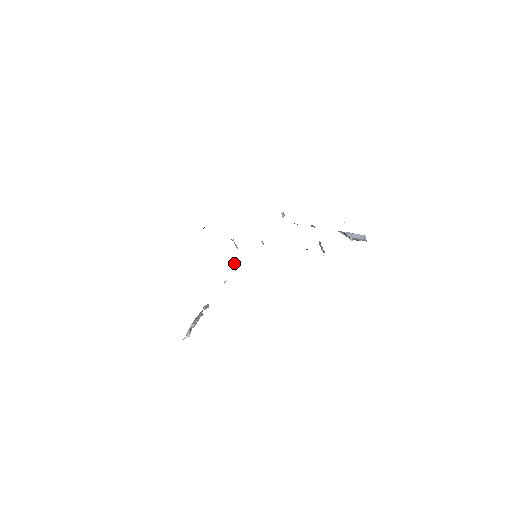
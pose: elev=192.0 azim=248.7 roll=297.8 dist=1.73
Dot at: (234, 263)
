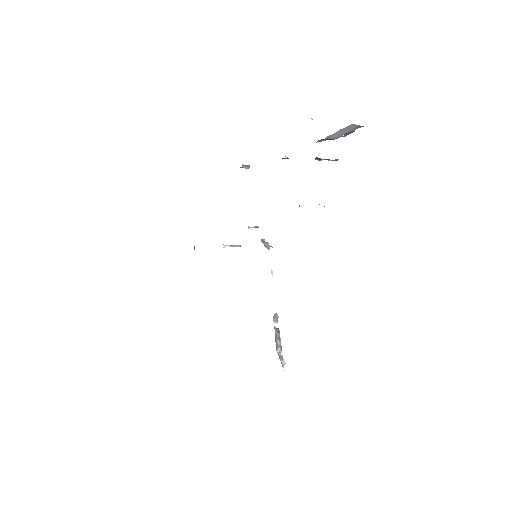
Dot at: occluded
